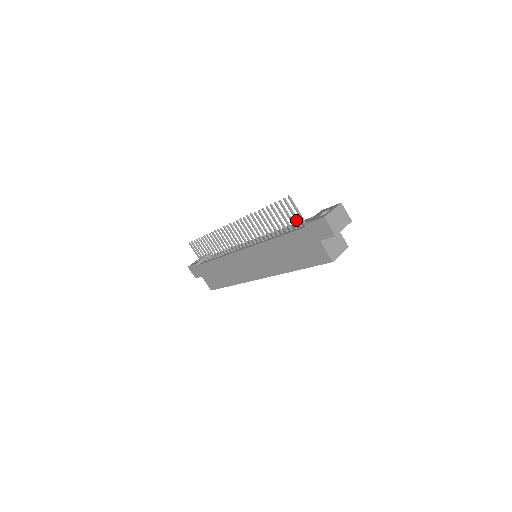
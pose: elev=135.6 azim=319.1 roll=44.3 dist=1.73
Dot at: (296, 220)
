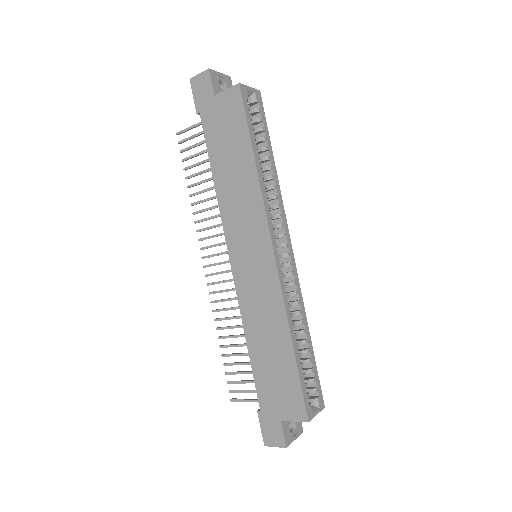
Dot at: (199, 134)
